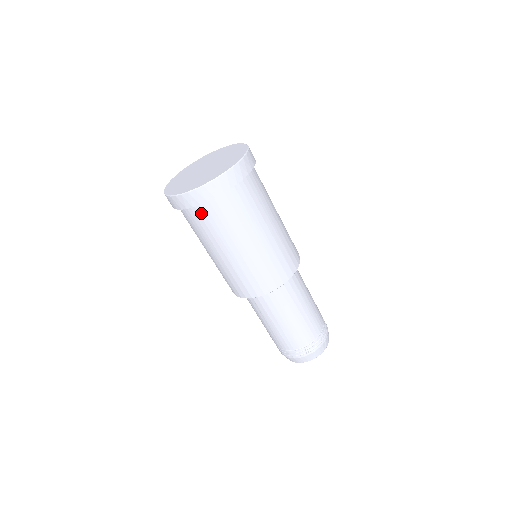
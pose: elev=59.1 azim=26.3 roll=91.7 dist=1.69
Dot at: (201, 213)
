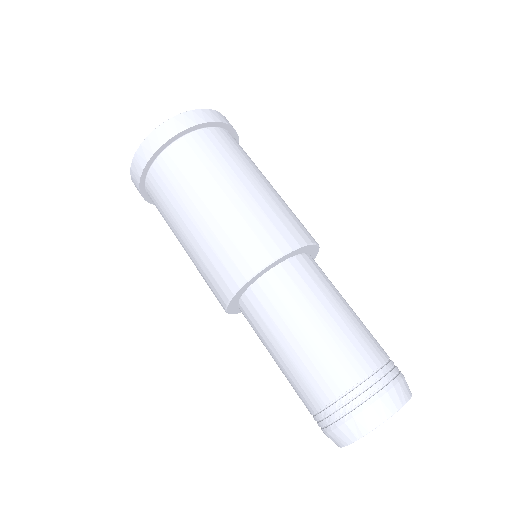
Dot at: (151, 191)
